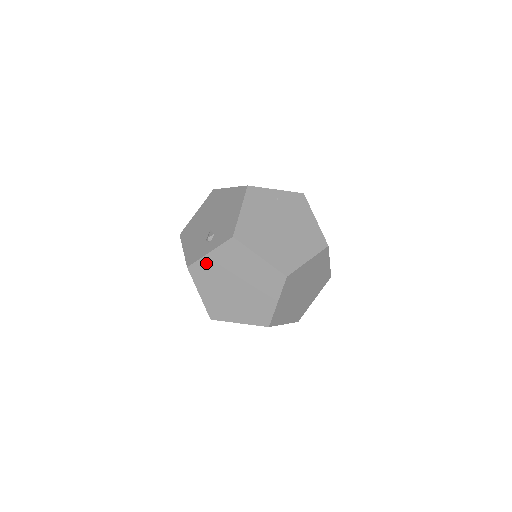
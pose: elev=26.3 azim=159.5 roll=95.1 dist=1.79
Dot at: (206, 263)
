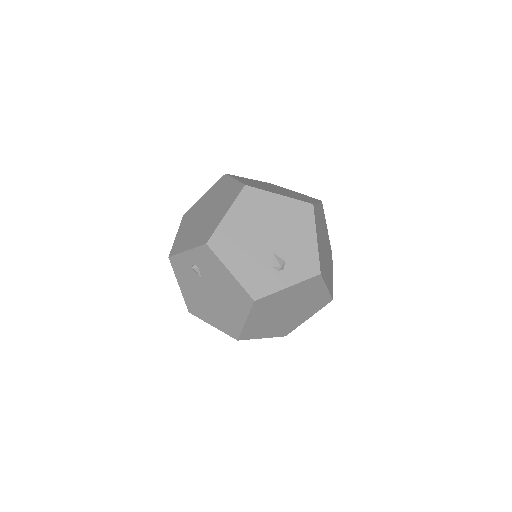
Dot at: (277, 296)
